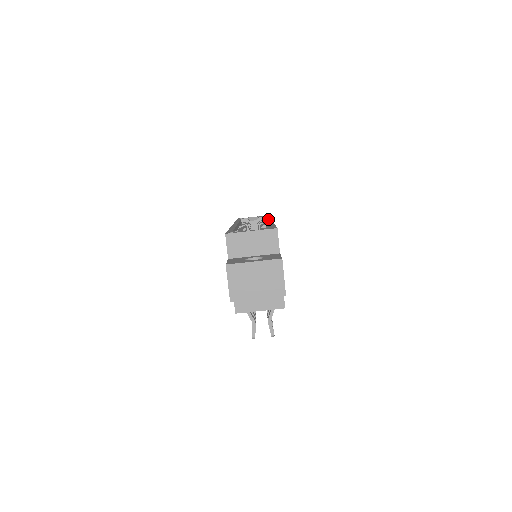
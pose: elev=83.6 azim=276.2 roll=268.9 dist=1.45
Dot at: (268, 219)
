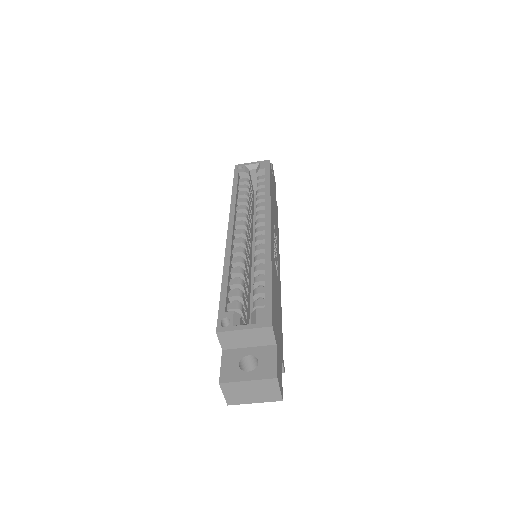
Dot at: (267, 213)
